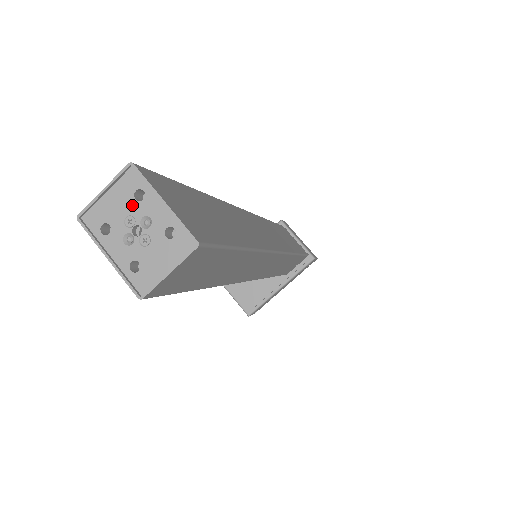
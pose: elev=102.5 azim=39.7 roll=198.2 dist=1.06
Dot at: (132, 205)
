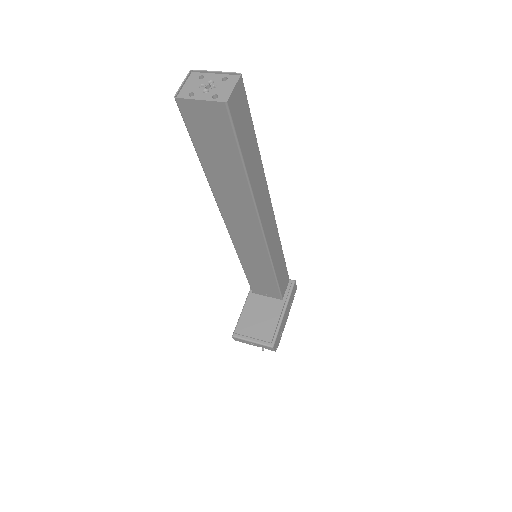
Dot at: (200, 82)
